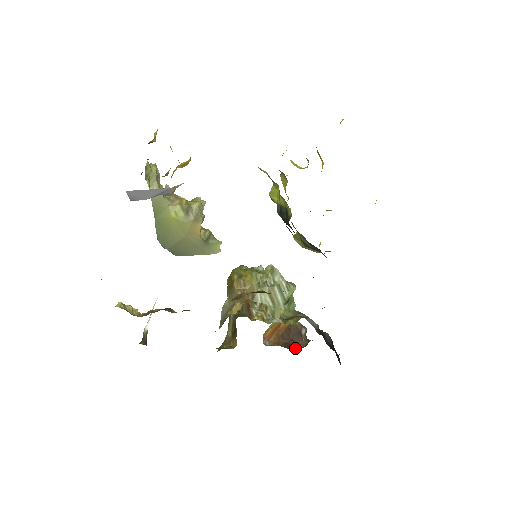
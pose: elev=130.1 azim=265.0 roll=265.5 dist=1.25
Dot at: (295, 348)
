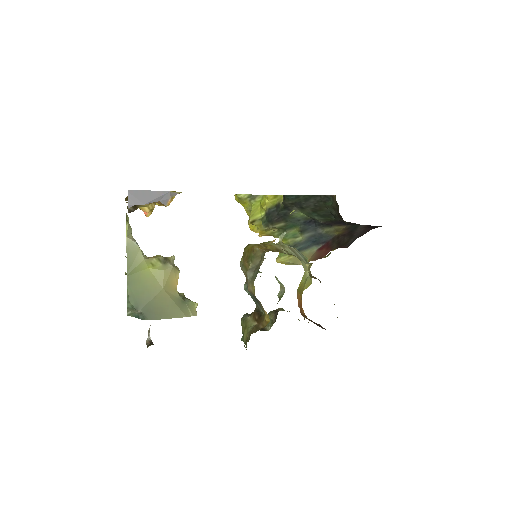
Dot at: occluded
